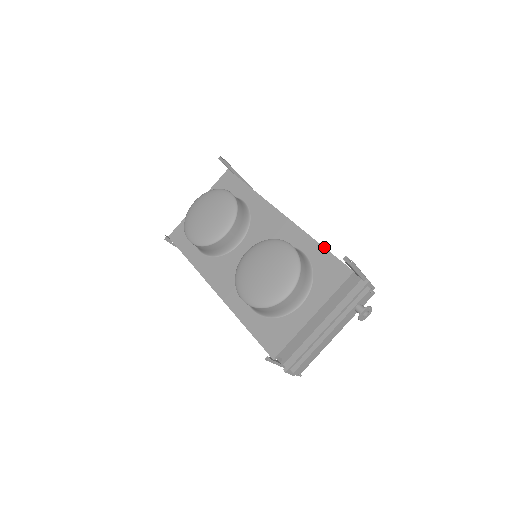
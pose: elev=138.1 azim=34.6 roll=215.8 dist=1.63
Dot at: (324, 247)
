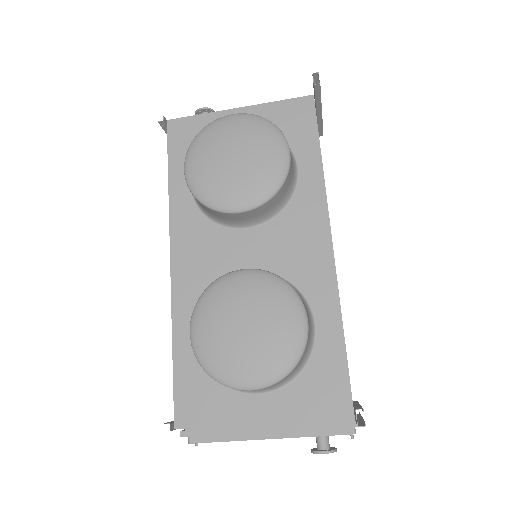
Dot at: occluded
